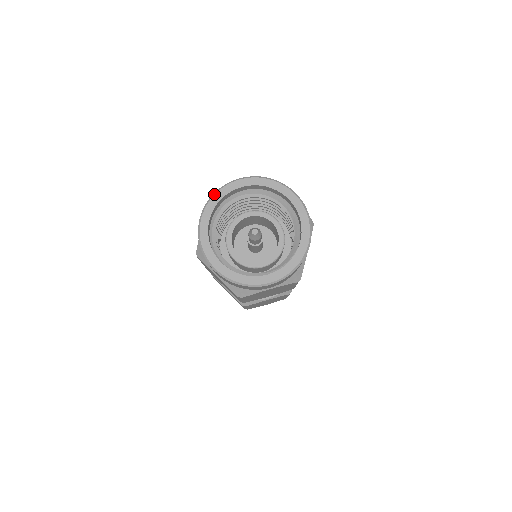
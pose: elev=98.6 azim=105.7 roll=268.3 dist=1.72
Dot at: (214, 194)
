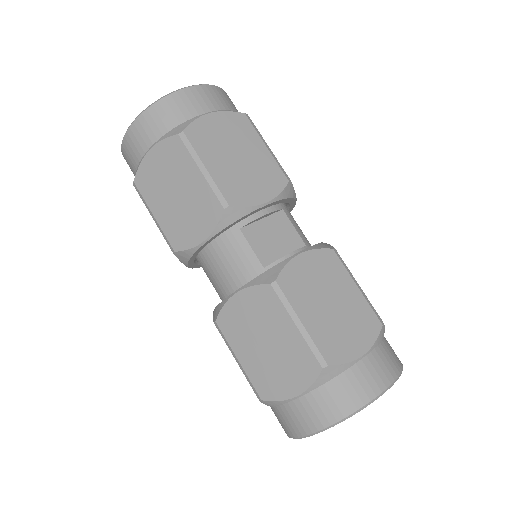
Dot at: occluded
